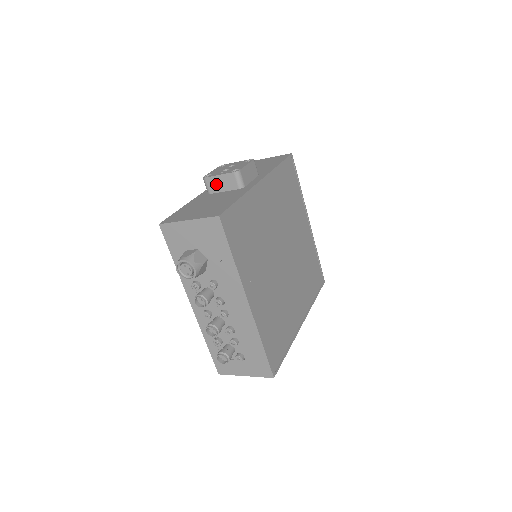
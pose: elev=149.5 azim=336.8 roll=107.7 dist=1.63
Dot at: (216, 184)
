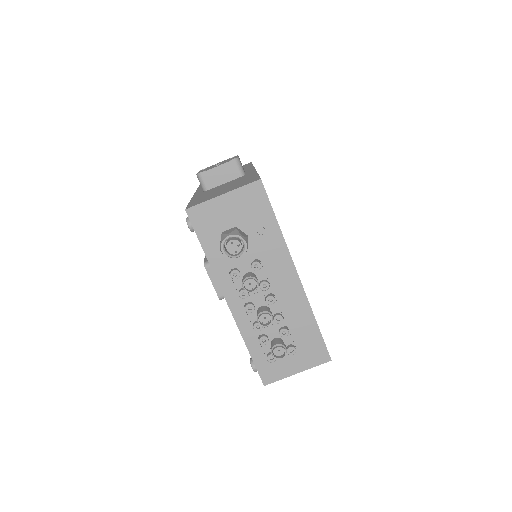
Dot at: (214, 177)
